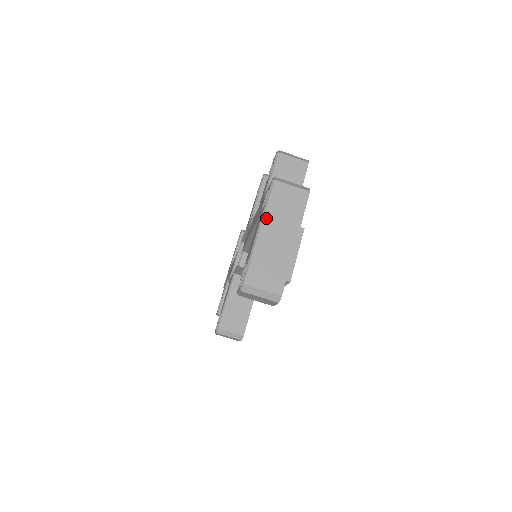
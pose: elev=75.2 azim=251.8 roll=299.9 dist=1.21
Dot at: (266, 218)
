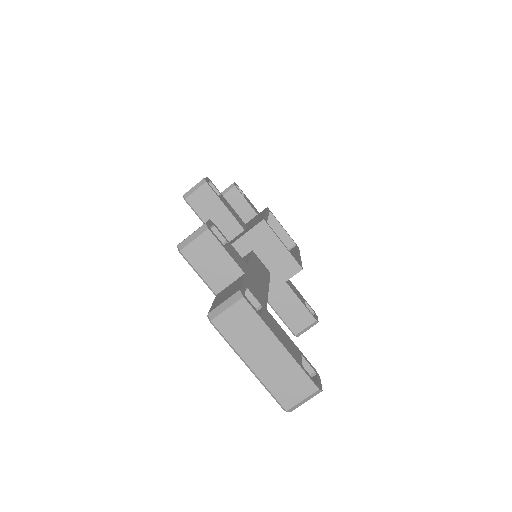
Dot at: (242, 354)
